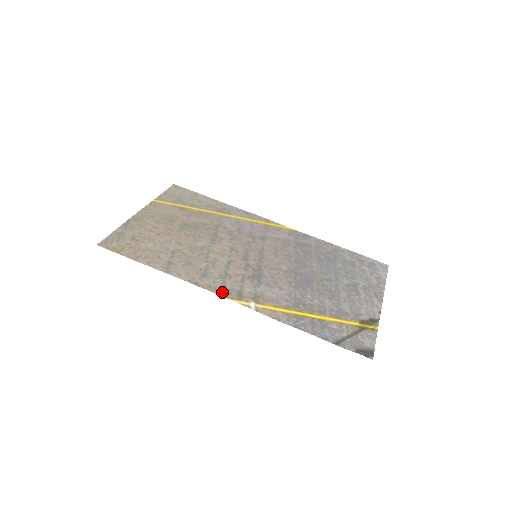
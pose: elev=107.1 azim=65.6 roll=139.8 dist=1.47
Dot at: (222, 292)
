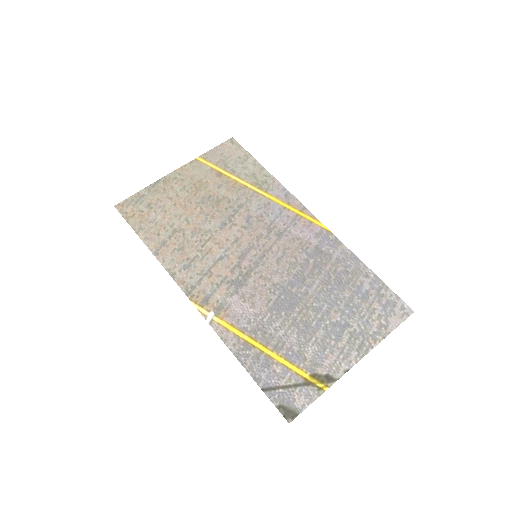
Dot at: (190, 292)
